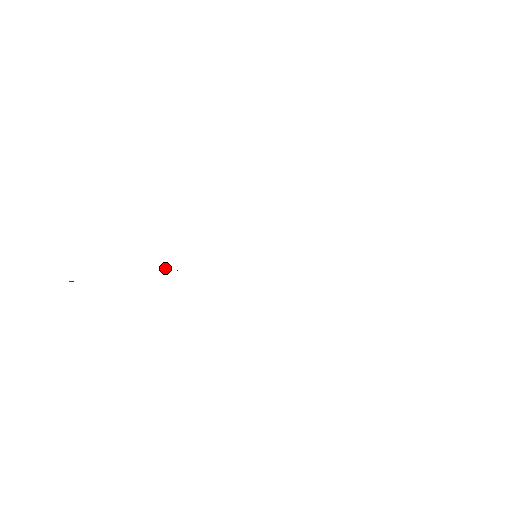
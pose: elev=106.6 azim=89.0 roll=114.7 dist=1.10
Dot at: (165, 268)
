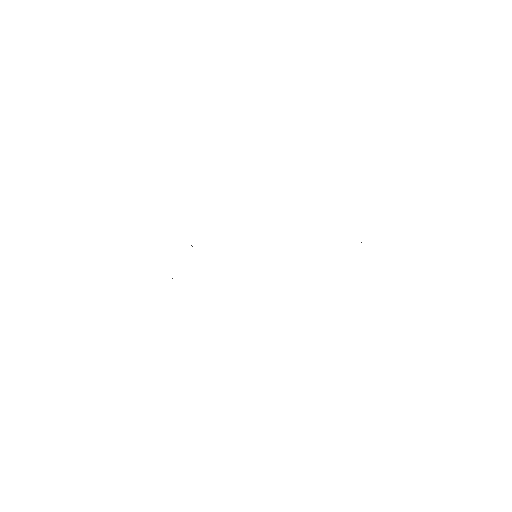
Dot at: occluded
